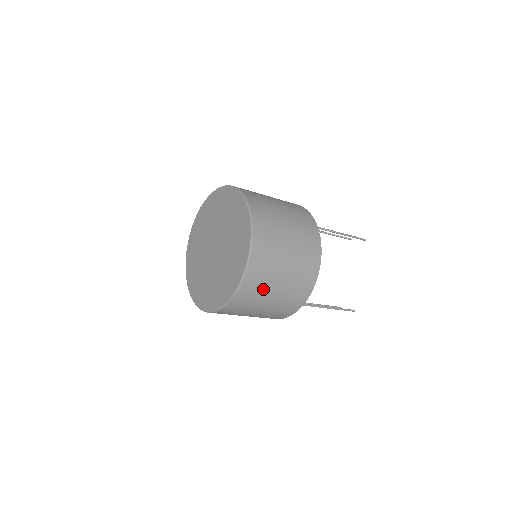
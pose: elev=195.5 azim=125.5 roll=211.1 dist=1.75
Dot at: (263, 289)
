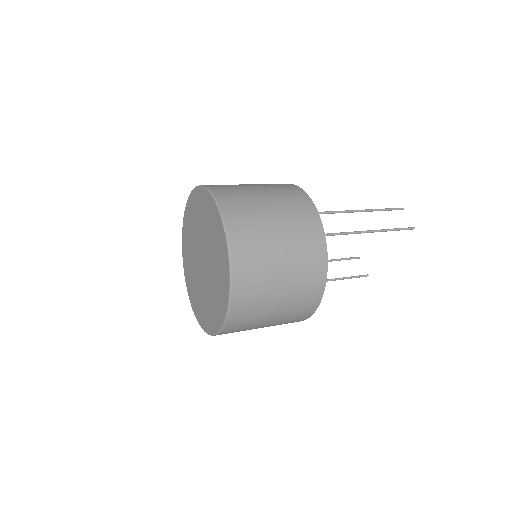
Dot at: occluded
